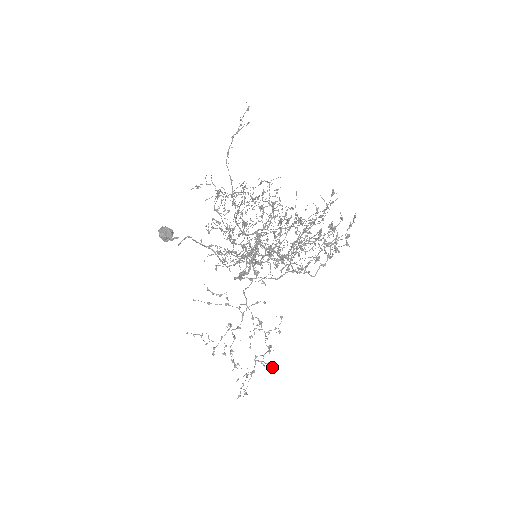
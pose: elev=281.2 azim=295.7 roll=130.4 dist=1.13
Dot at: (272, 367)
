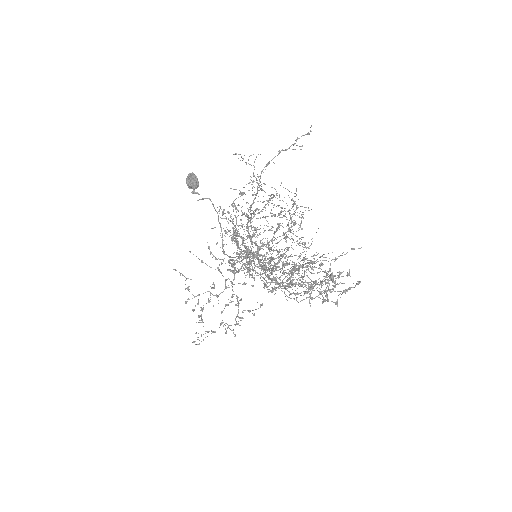
Dot at: (235, 334)
